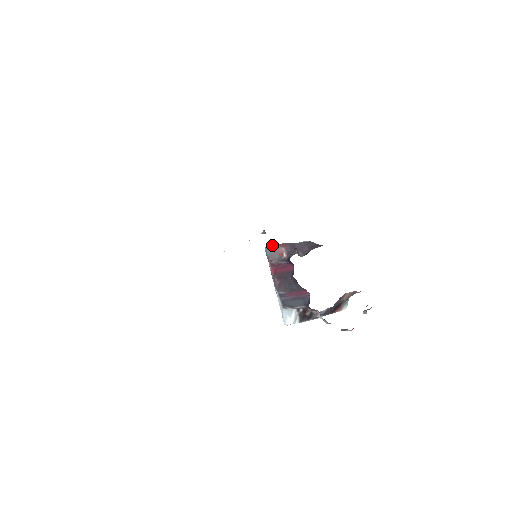
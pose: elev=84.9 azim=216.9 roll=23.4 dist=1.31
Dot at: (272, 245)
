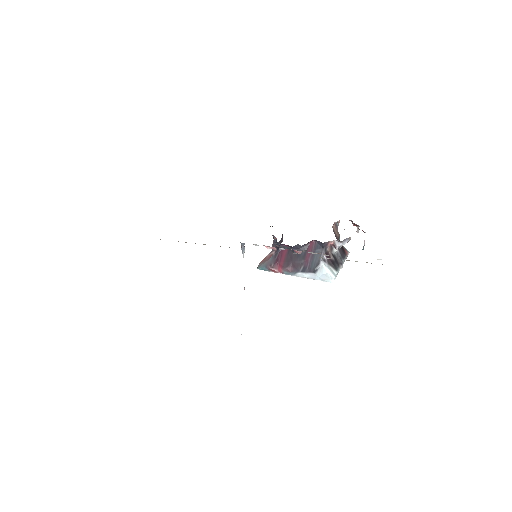
Dot at: (259, 263)
